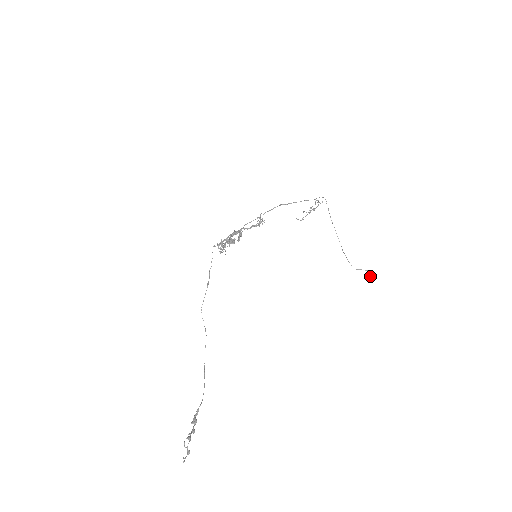
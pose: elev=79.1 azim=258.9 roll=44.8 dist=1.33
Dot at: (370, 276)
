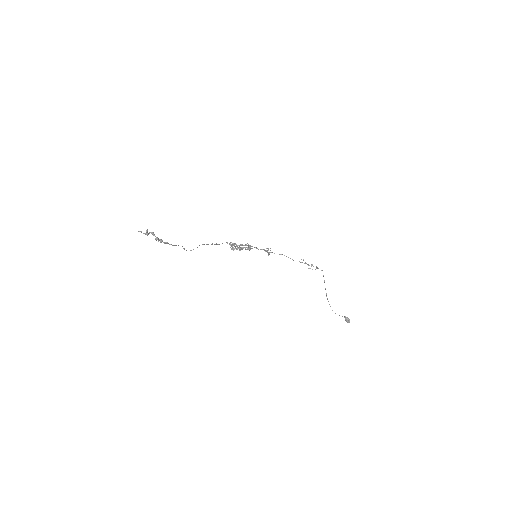
Dot at: (346, 318)
